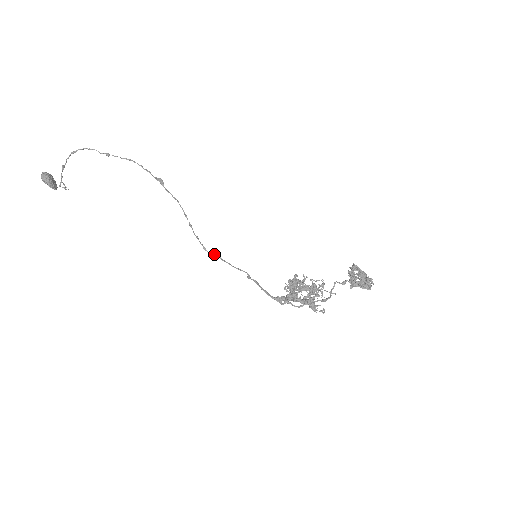
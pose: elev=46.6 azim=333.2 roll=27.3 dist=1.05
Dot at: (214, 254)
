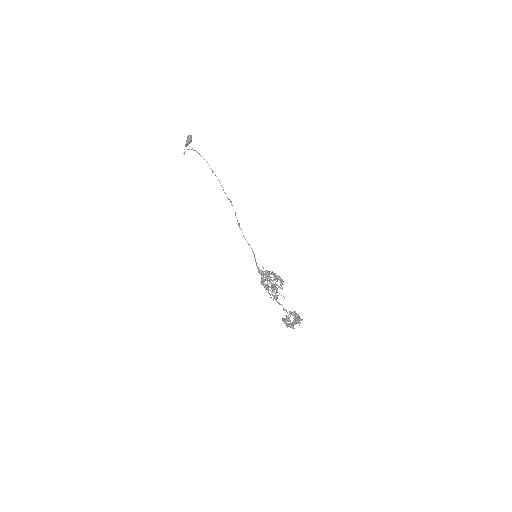
Dot at: occluded
